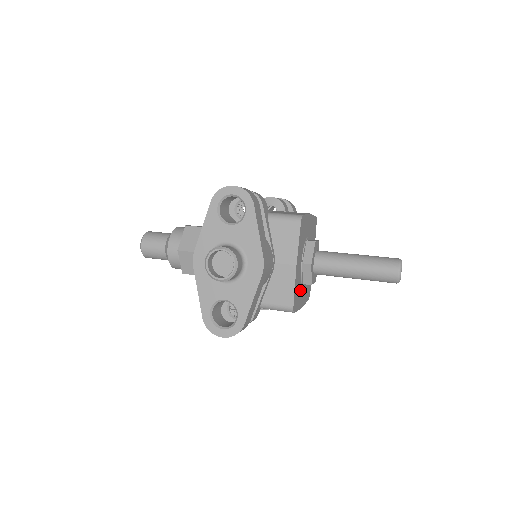
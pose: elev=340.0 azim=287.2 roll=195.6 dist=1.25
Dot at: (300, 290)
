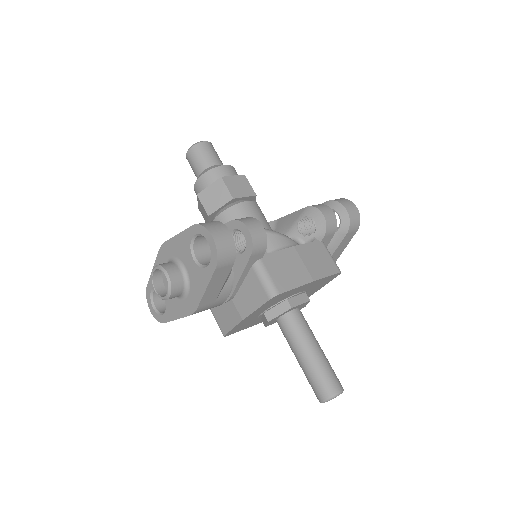
Dot at: (254, 321)
